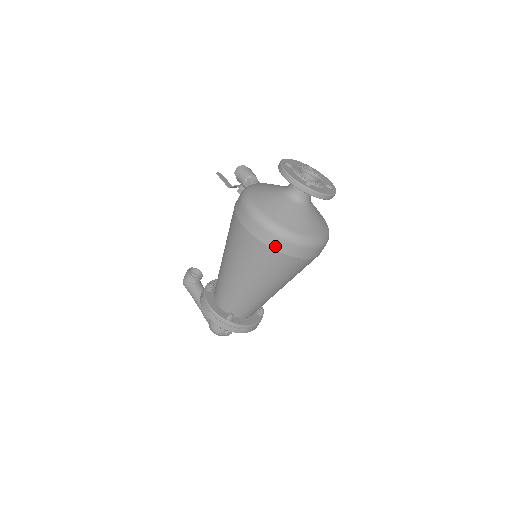
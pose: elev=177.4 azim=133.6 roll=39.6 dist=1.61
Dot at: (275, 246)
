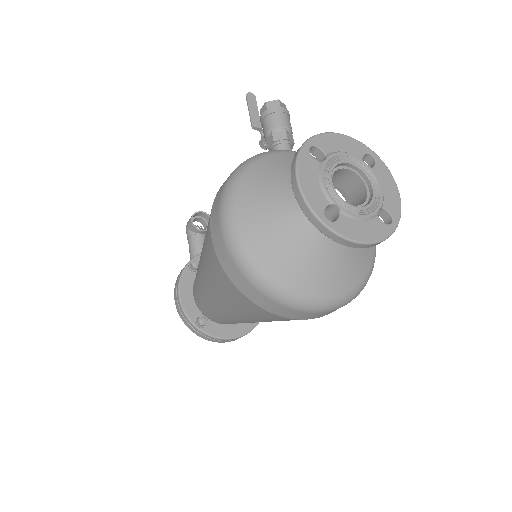
Dot at: (247, 293)
